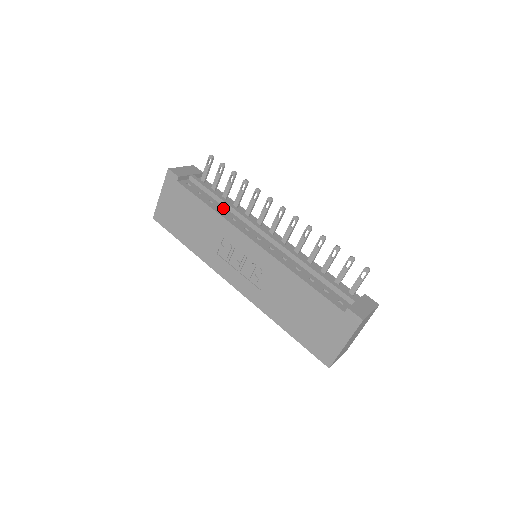
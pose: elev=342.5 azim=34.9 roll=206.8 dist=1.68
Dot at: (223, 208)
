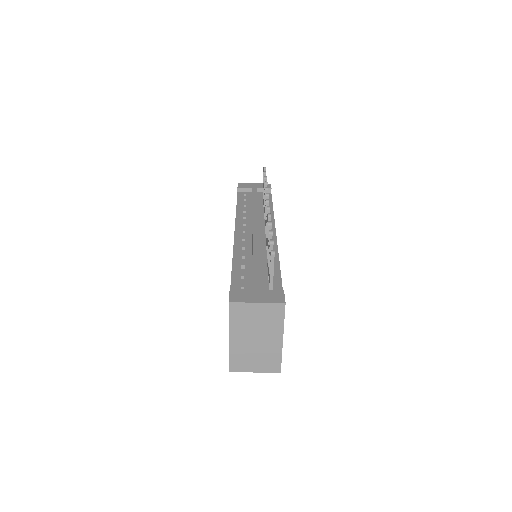
Dot at: (249, 210)
